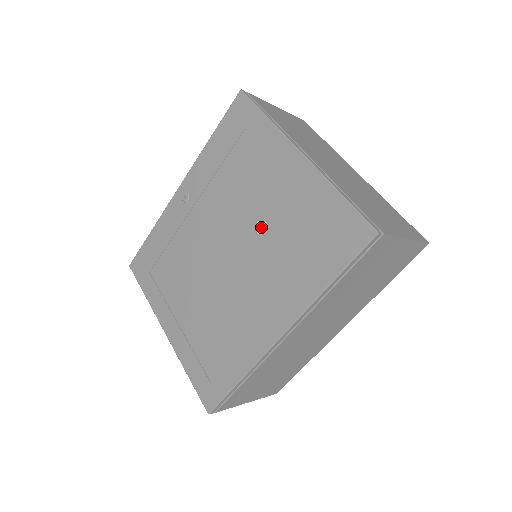
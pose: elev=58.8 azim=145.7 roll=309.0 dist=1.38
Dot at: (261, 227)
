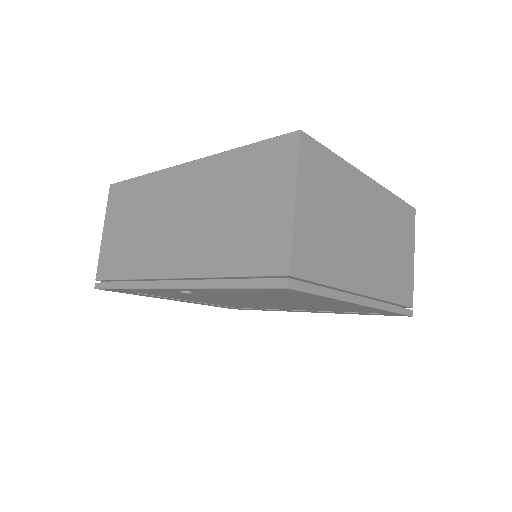
Dot at: occluded
